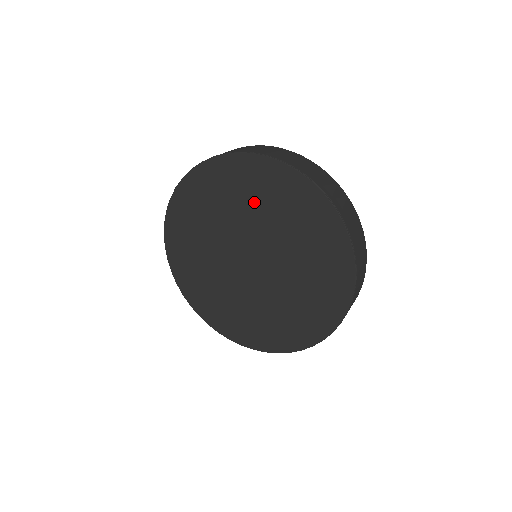
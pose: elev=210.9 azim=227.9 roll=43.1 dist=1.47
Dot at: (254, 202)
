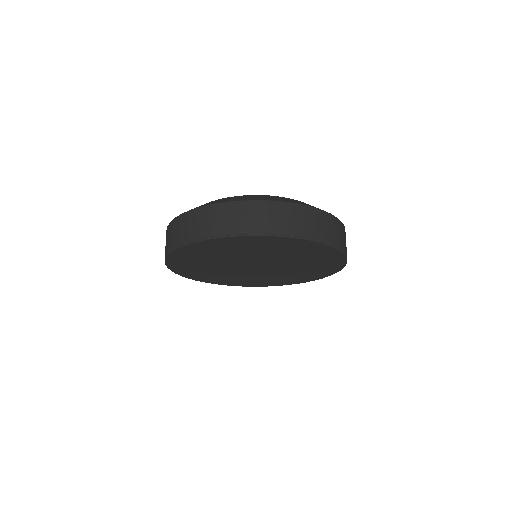
Dot at: (224, 253)
